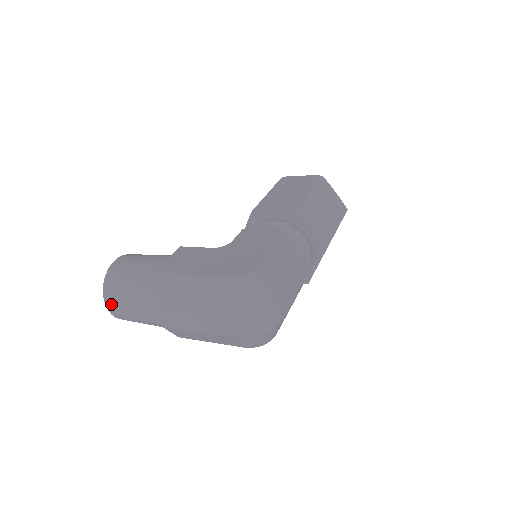
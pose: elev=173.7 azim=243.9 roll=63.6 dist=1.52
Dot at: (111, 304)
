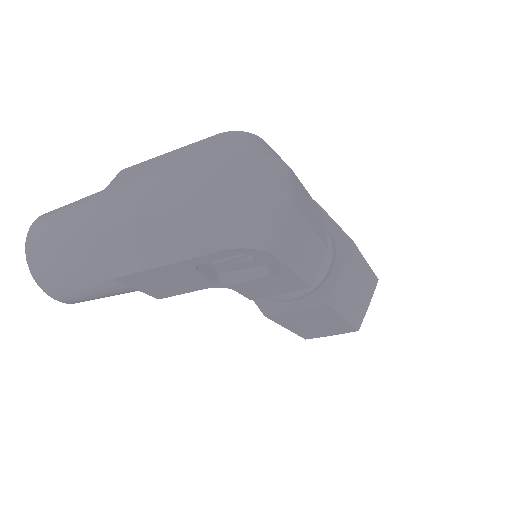
Dot at: (36, 230)
